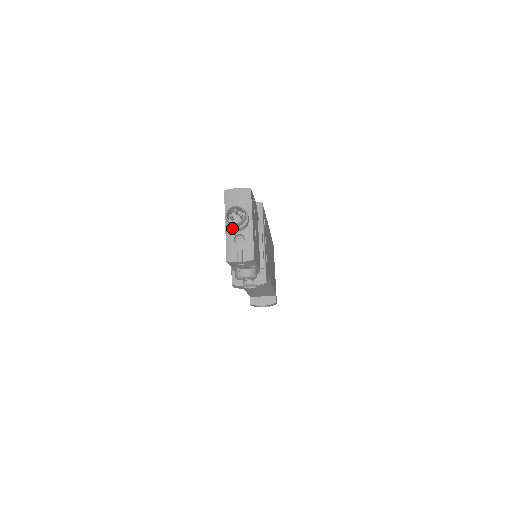
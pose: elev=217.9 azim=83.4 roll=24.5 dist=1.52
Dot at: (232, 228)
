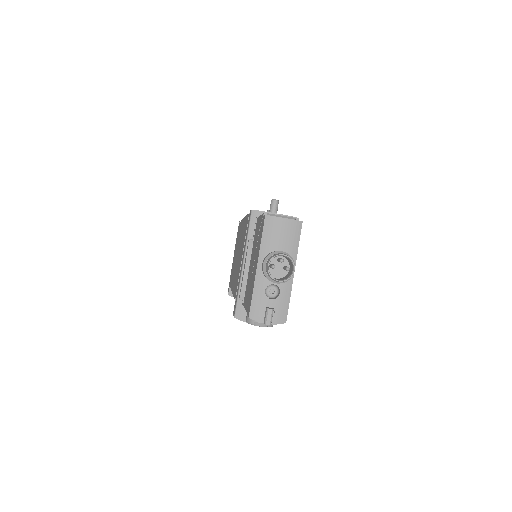
Dot at: (269, 280)
